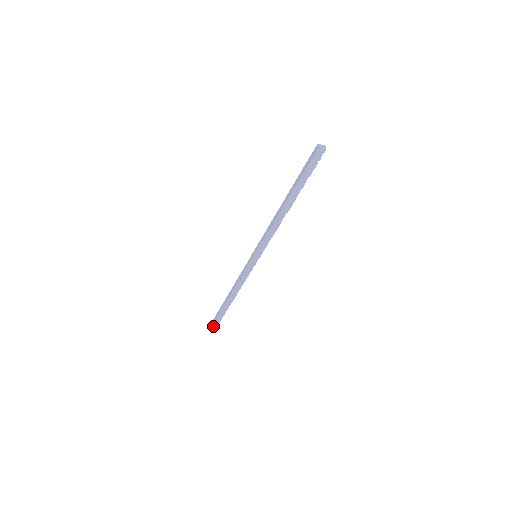
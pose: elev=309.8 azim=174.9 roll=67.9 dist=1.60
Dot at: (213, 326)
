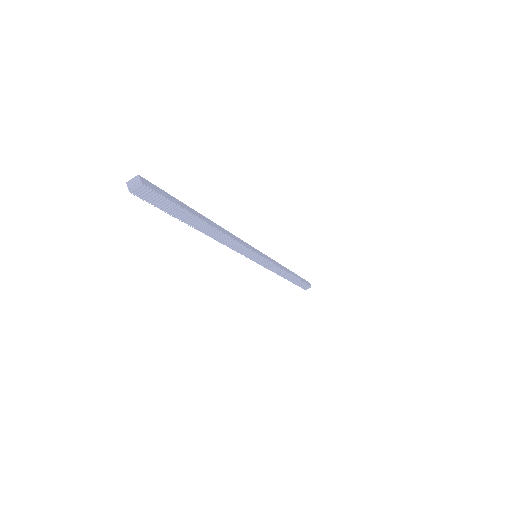
Dot at: (306, 288)
